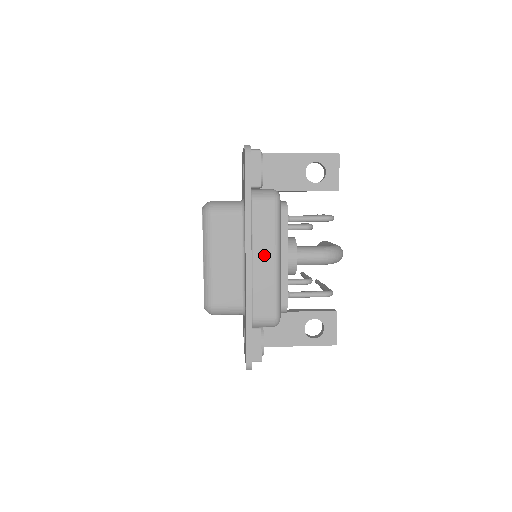
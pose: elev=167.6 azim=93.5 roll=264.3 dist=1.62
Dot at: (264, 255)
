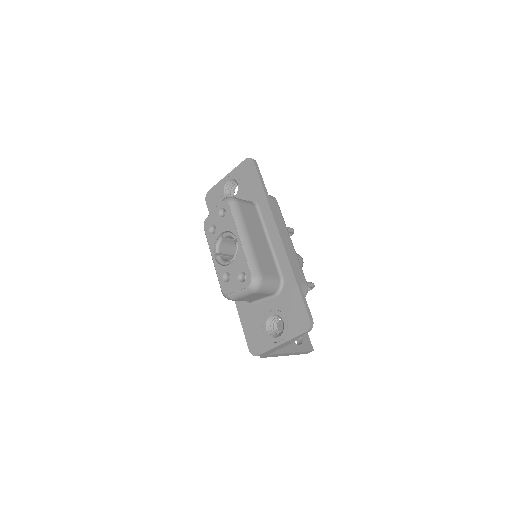
Dot at: (284, 234)
